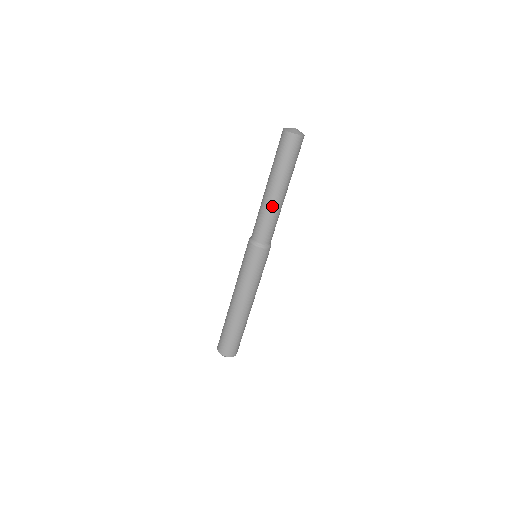
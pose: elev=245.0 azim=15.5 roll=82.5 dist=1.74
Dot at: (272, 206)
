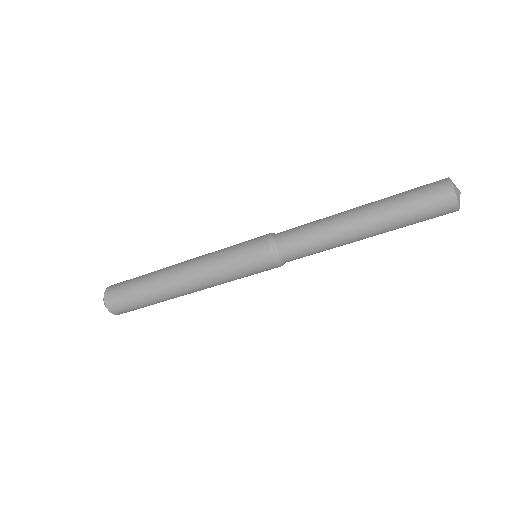
Dot at: (340, 239)
